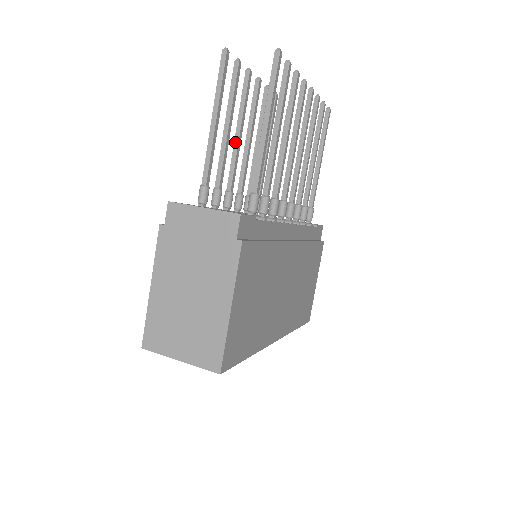
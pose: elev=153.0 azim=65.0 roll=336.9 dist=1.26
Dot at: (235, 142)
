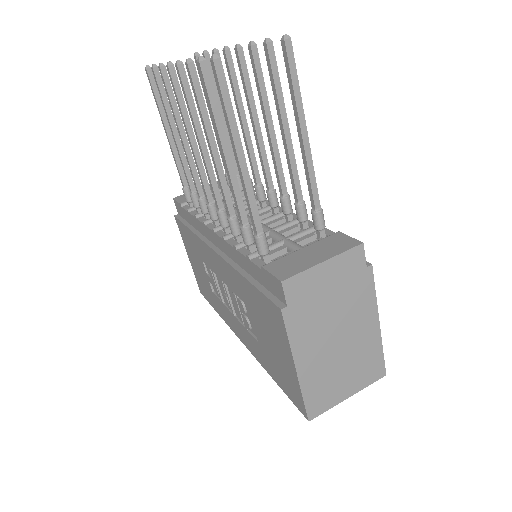
Dot at: (216, 160)
